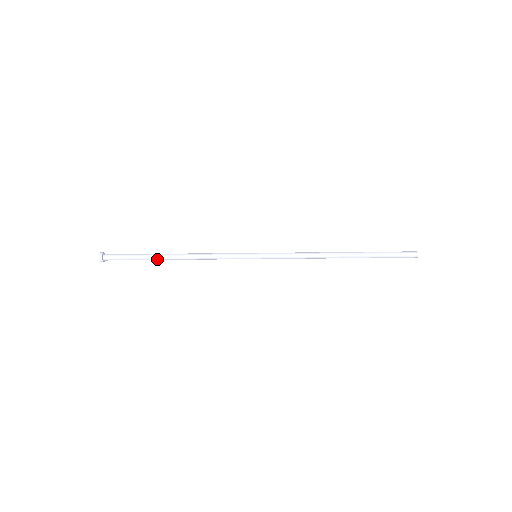
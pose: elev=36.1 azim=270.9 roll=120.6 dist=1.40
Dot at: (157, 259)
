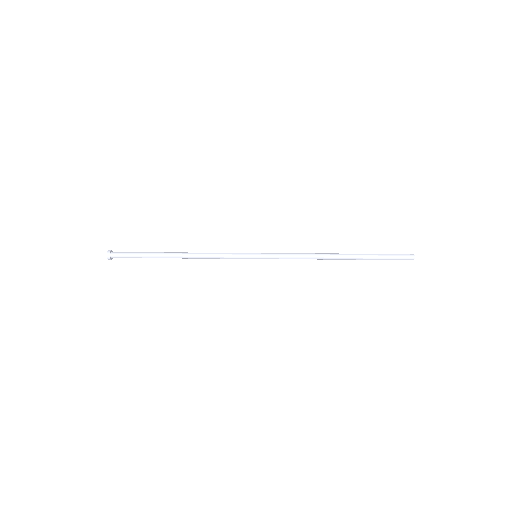
Dot at: occluded
